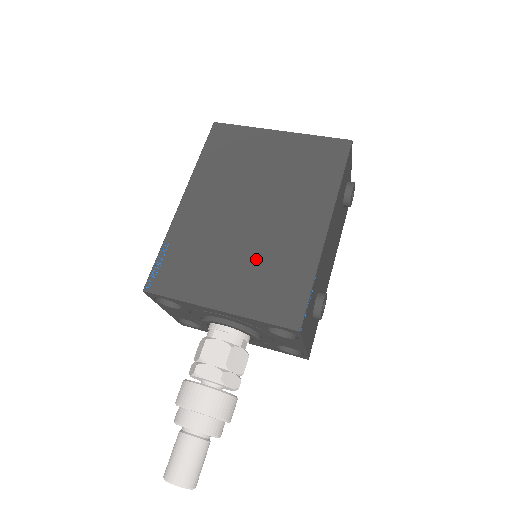
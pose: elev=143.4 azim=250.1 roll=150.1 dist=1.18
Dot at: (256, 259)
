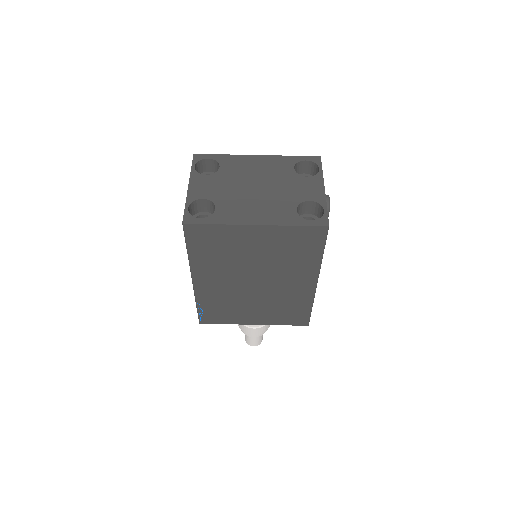
Dot at: (269, 303)
